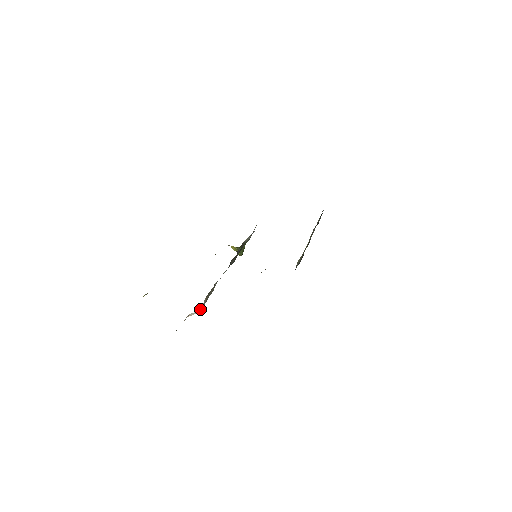
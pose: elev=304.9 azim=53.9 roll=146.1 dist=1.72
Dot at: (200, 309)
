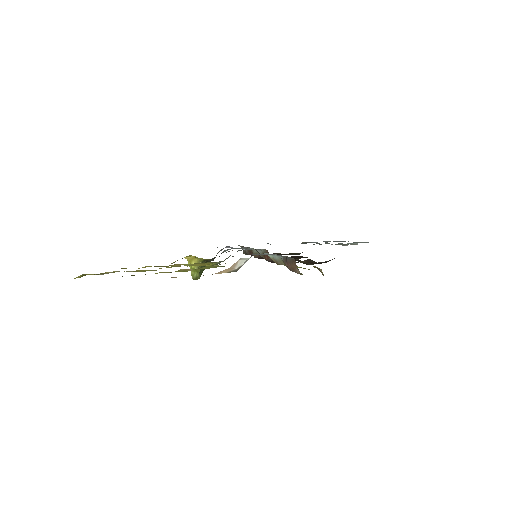
Dot at: occluded
